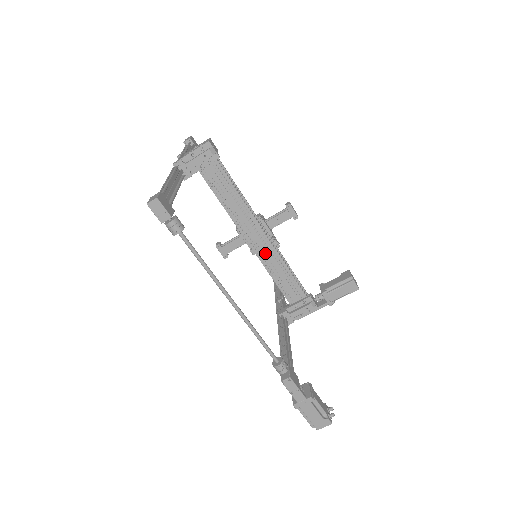
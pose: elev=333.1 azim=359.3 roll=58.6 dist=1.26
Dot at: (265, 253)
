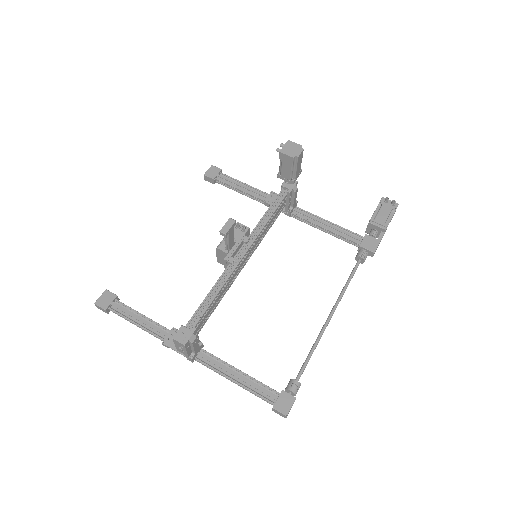
Dot at: (254, 247)
